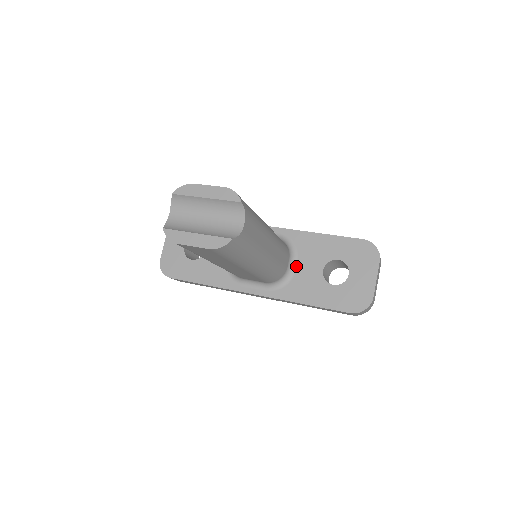
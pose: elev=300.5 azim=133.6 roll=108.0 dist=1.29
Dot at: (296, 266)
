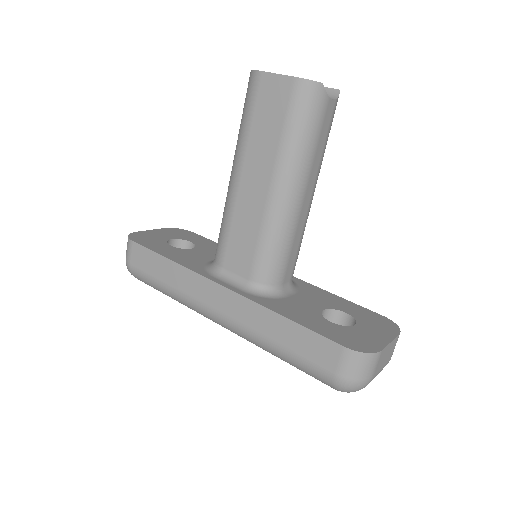
Dot at: (291, 295)
